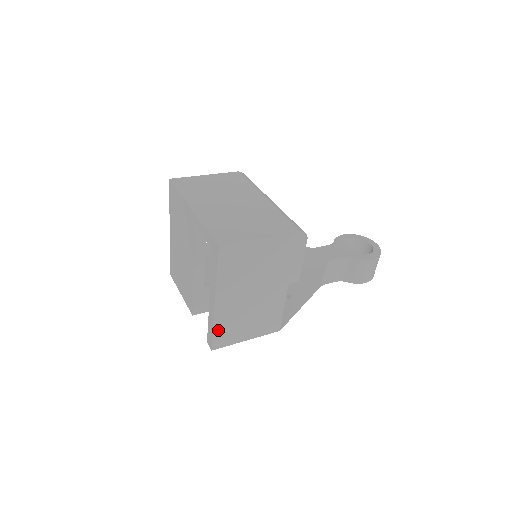
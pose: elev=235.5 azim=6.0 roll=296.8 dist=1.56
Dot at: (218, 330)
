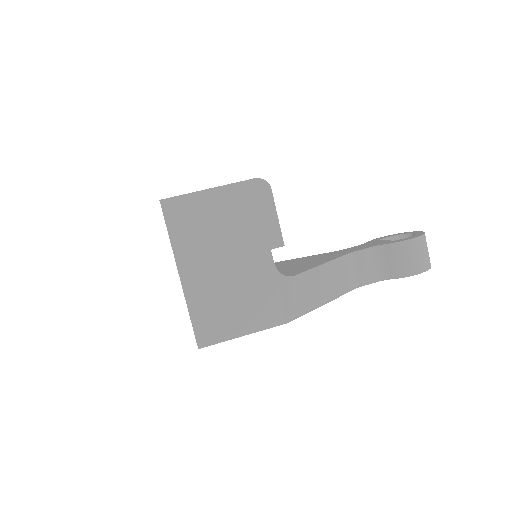
Dot at: (197, 317)
